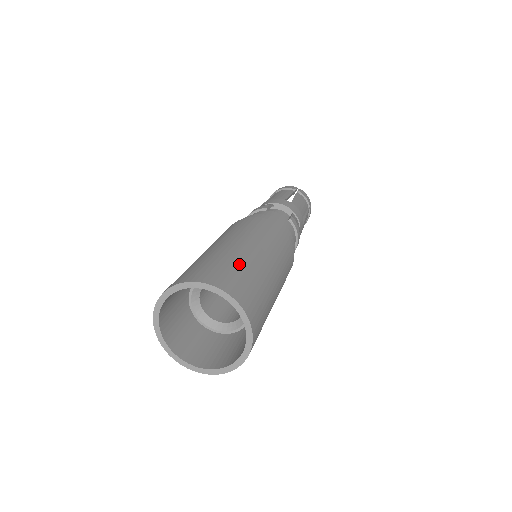
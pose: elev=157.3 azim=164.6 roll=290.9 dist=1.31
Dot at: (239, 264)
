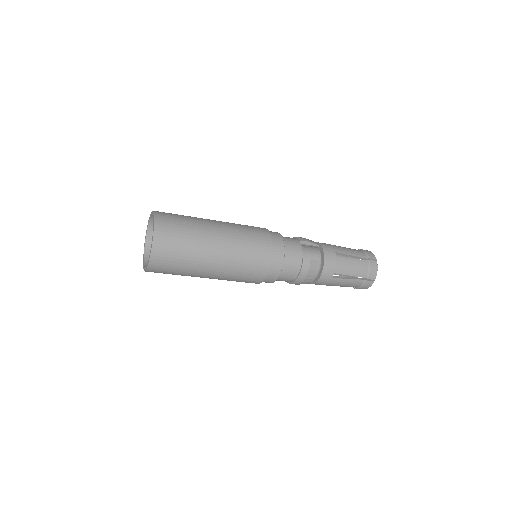
Dot at: (190, 230)
